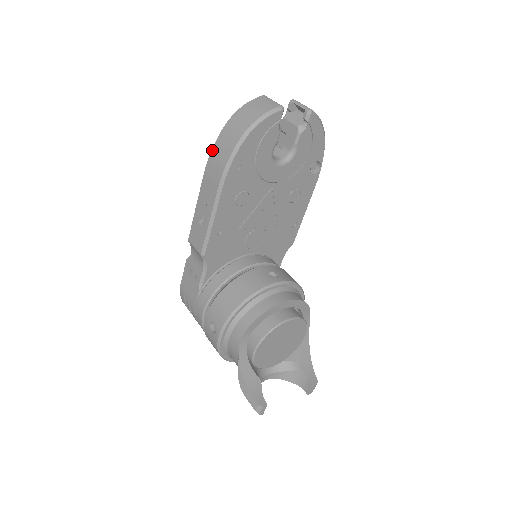
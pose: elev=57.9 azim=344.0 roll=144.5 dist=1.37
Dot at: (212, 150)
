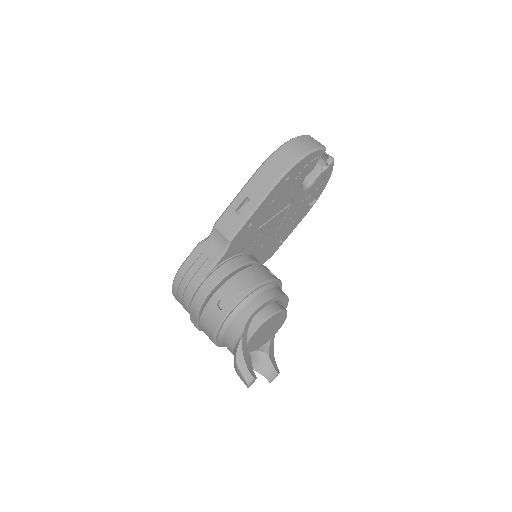
Dot at: (268, 159)
